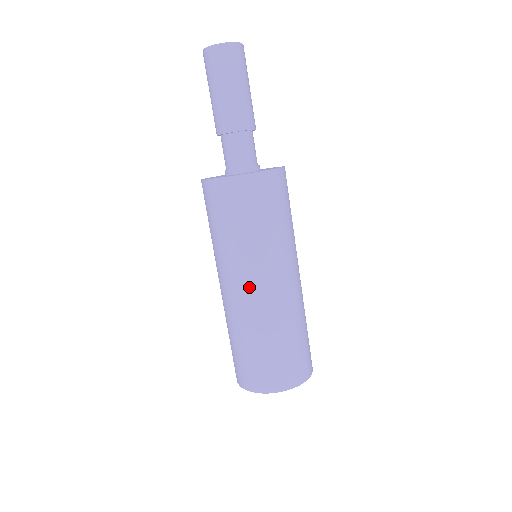
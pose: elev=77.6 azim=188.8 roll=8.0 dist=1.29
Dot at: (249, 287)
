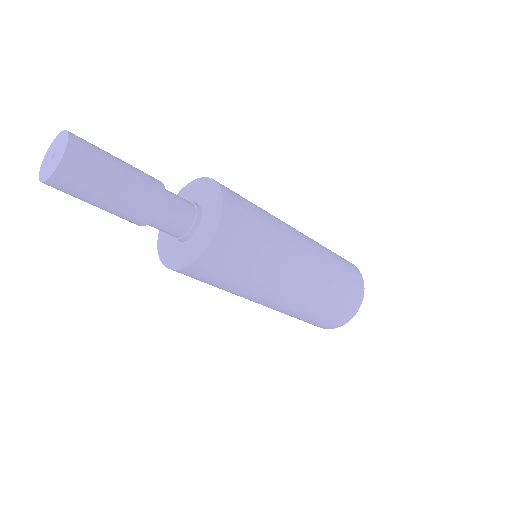
Dot at: occluded
